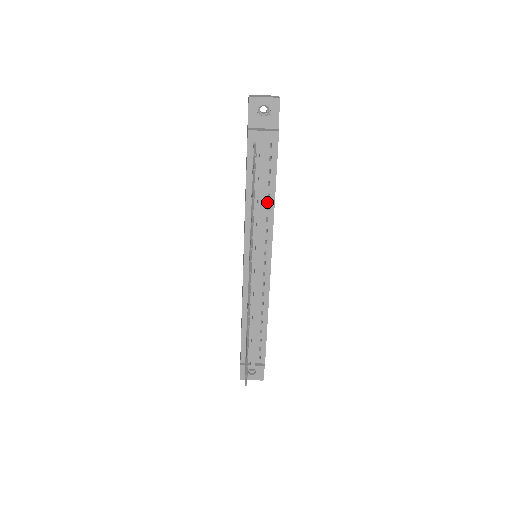
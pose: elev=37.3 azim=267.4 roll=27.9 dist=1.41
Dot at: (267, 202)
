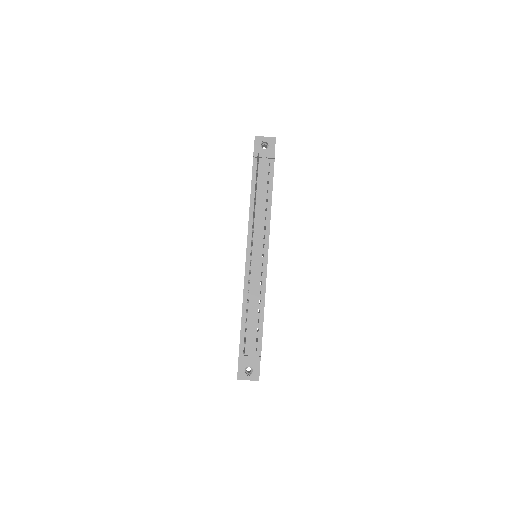
Dot at: (266, 205)
